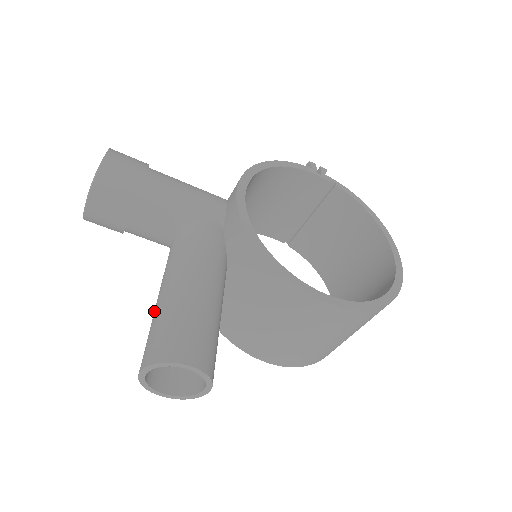
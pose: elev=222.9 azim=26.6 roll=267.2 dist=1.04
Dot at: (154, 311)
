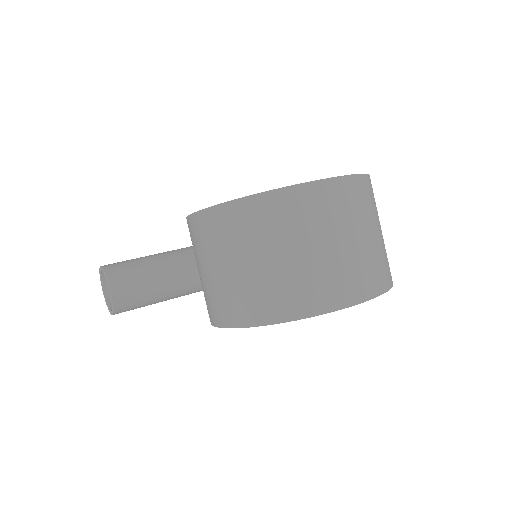
Dot at: occluded
